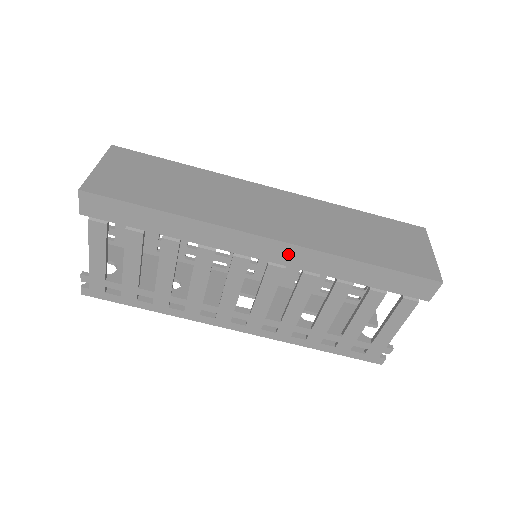
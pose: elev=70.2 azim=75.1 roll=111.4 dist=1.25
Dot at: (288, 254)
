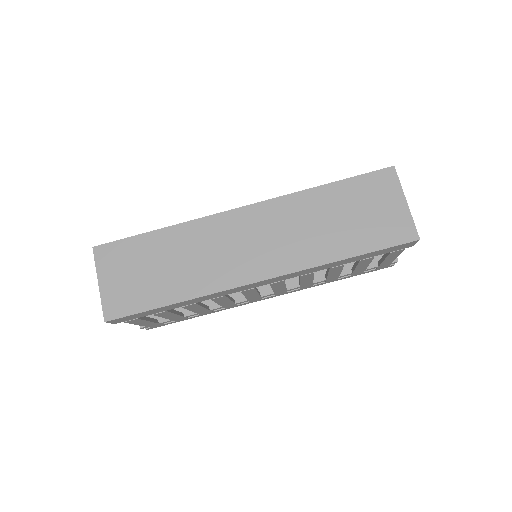
Dot at: (281, 278)
